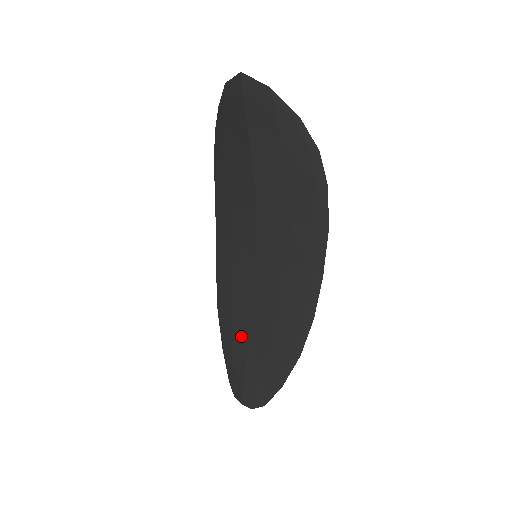
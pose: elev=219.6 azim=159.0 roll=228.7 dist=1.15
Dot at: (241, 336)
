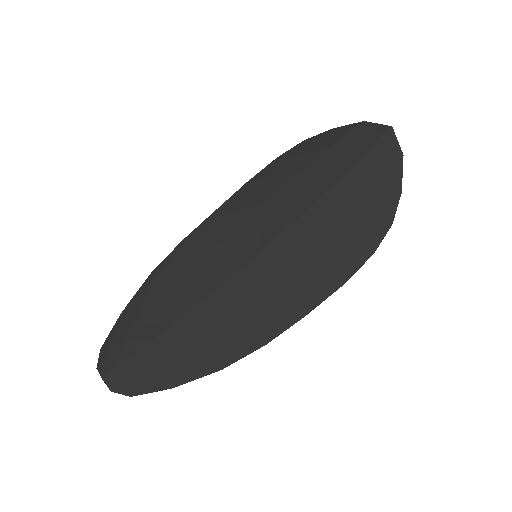
Dot at: (167, 312)
